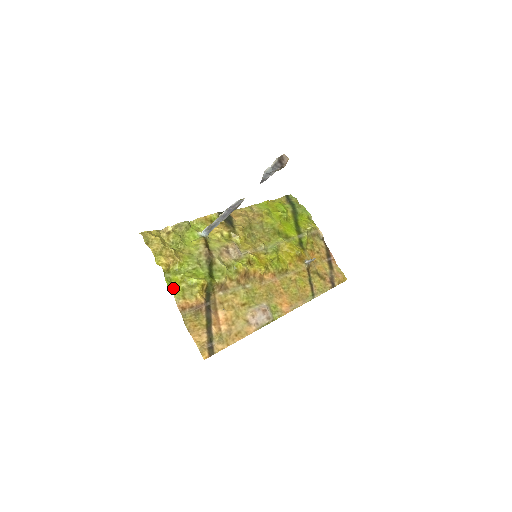
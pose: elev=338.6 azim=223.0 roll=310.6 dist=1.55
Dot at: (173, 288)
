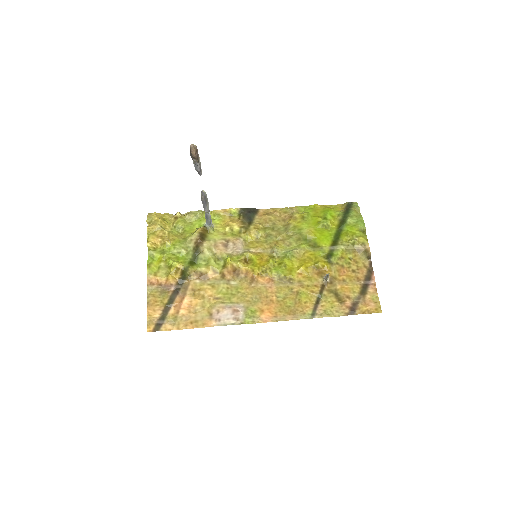
Dot at: (151, 264)
